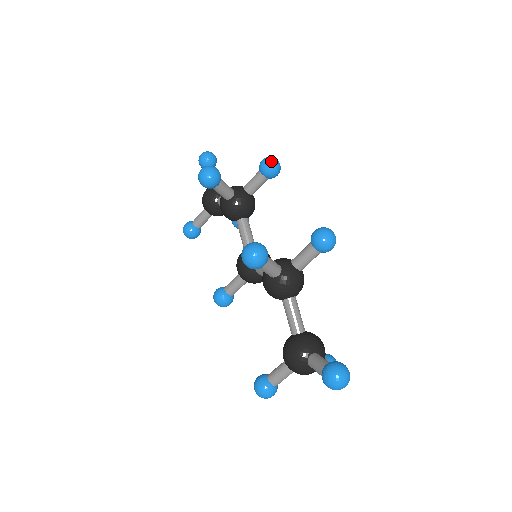
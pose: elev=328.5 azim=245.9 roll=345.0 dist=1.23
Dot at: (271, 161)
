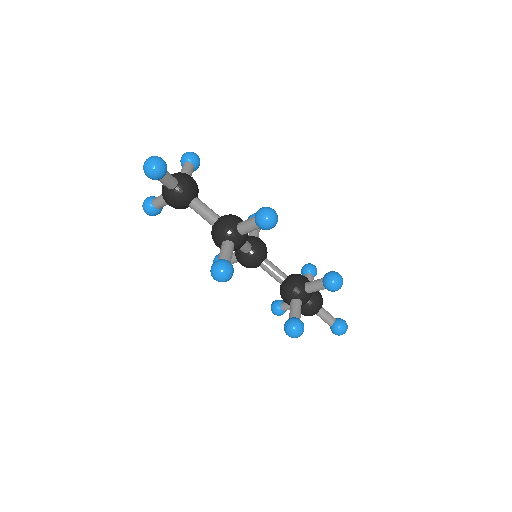
Dot at: (272, 225)
